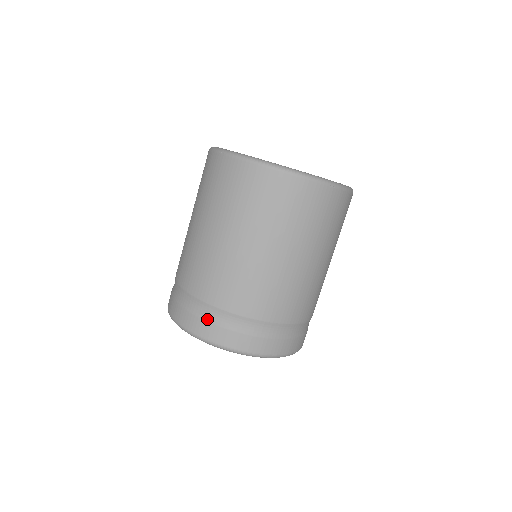
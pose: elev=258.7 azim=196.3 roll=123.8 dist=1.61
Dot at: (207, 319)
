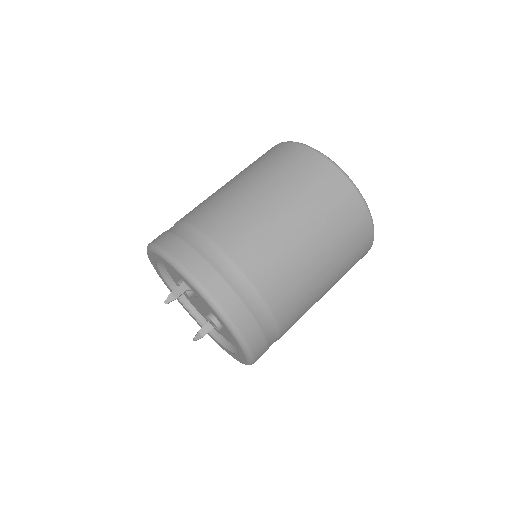
Dot at: (235, 288)
